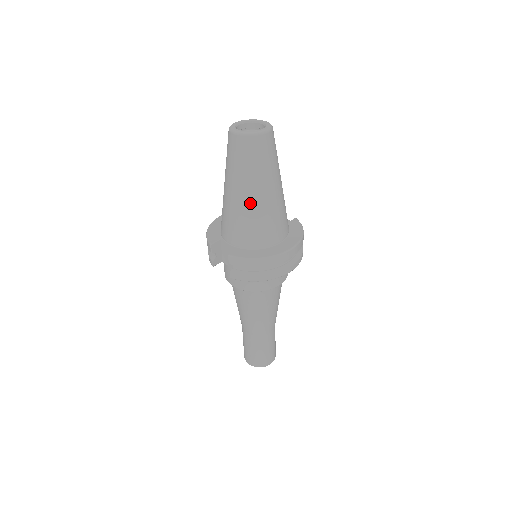
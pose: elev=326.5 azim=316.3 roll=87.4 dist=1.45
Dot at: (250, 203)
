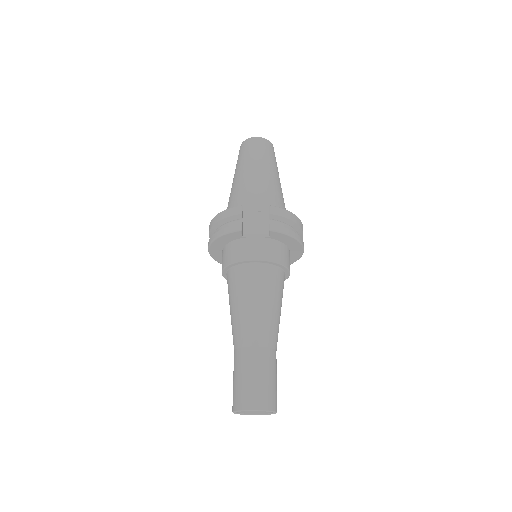
Dot at: (274, 180)
